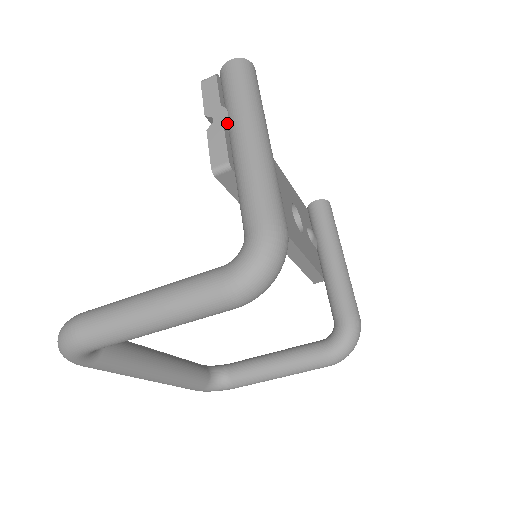
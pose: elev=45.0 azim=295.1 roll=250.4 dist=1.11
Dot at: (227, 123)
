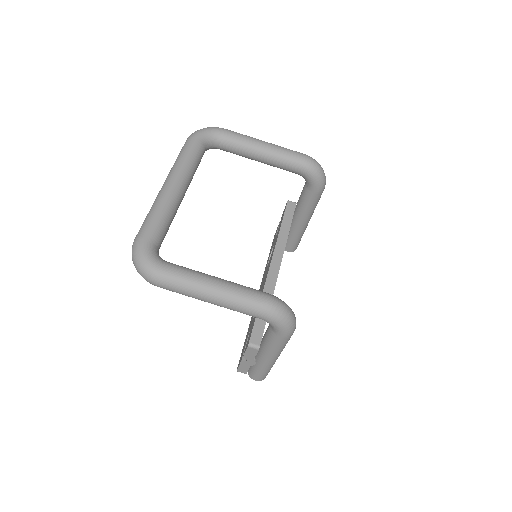
Dot at: occluded
